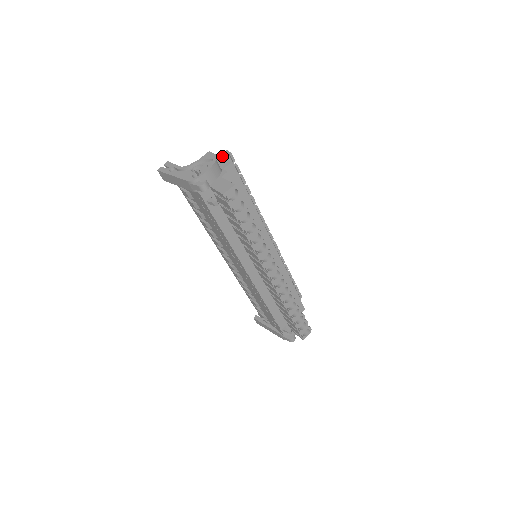
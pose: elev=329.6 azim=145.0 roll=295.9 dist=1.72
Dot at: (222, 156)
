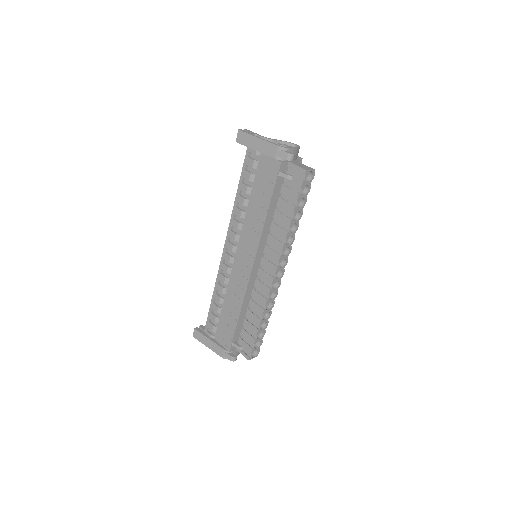
Dot at: occluded
